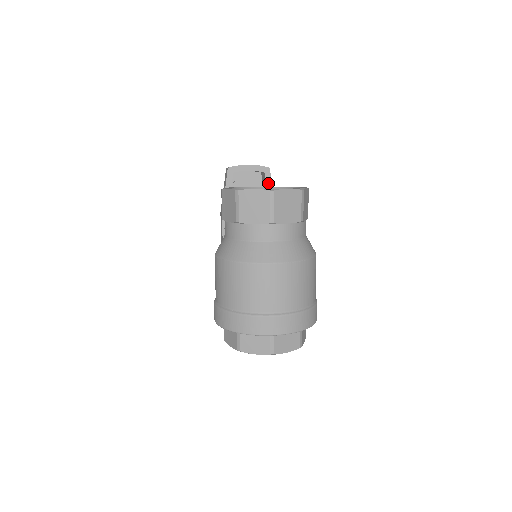
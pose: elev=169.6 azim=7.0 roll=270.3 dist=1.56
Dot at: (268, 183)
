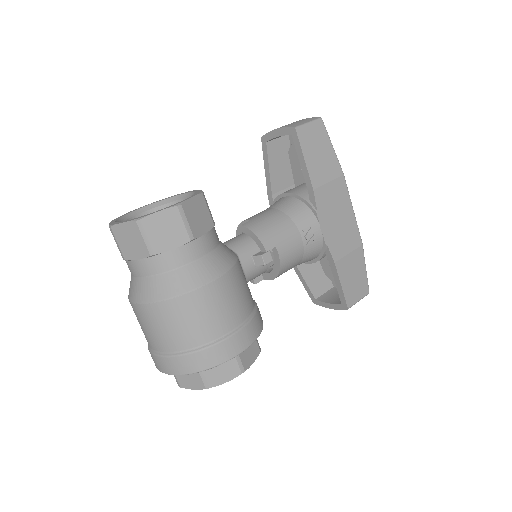
Dot at: (297, 149)
